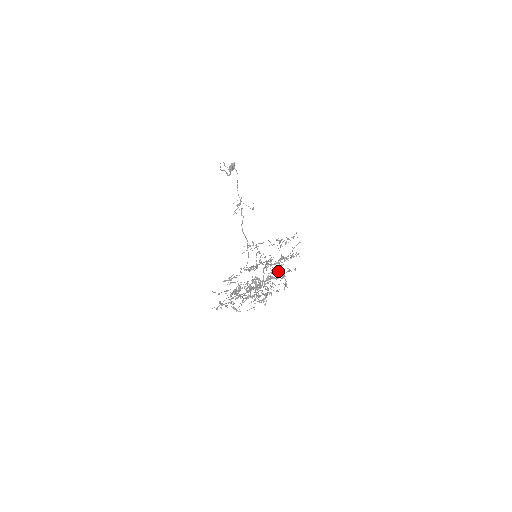
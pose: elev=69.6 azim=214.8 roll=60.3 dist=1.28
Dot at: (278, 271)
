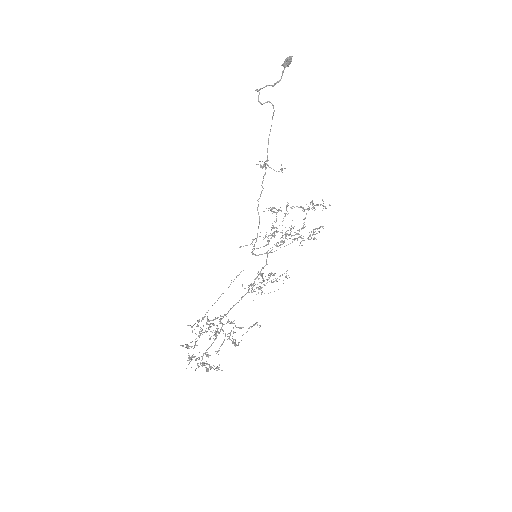
Dot at: occluded
